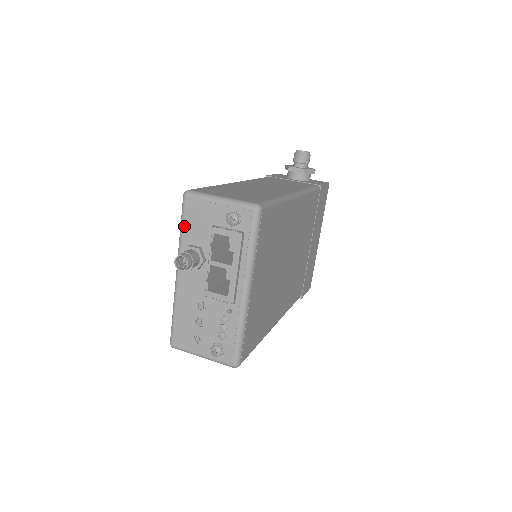
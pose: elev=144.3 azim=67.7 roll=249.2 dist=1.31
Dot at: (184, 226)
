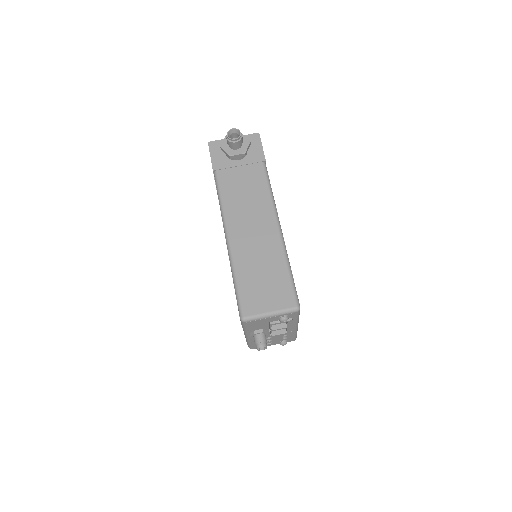
Dot at: (247, 328)
